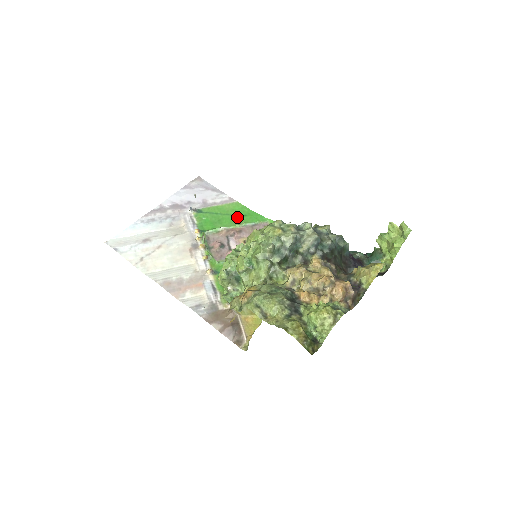
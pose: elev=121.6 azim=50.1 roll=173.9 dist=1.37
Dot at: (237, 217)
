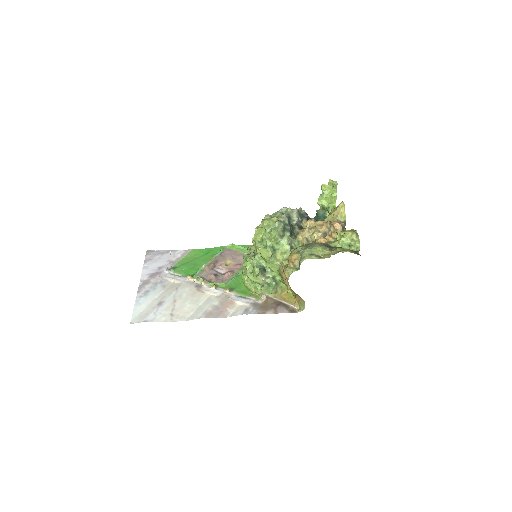
Dot at: (204, 256)
